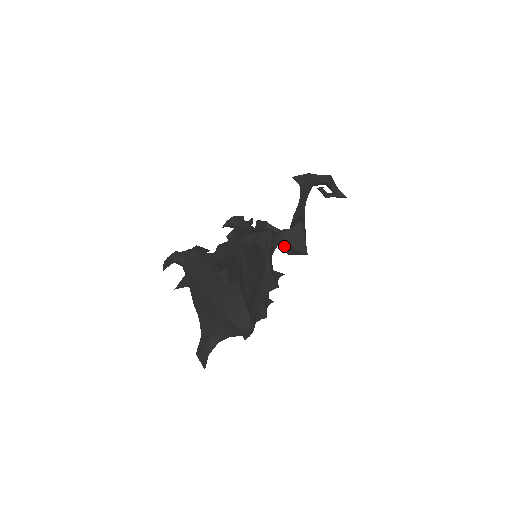
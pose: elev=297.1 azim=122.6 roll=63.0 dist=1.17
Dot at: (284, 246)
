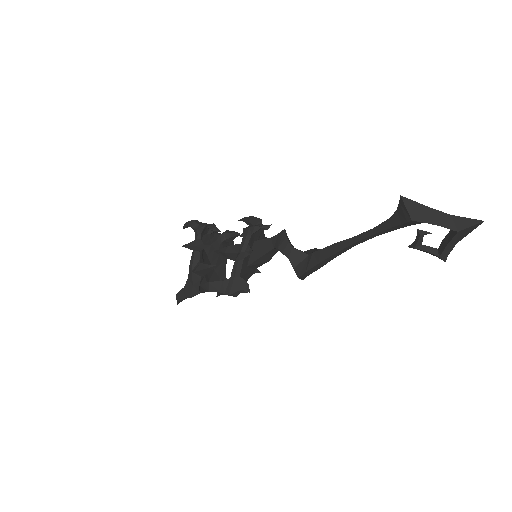
Dot at: occluded
